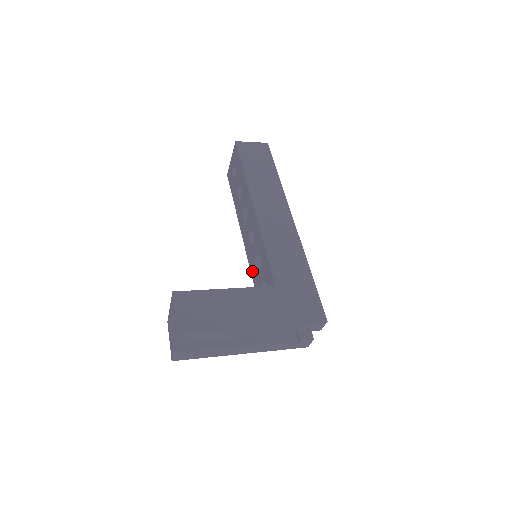
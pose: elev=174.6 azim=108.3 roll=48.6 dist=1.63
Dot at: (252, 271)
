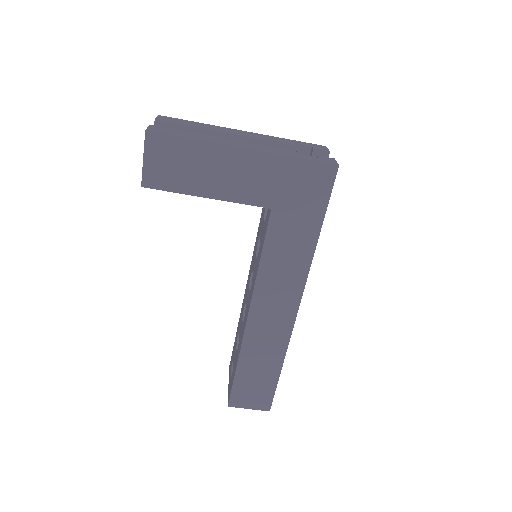
Dot at: (258, 264)
